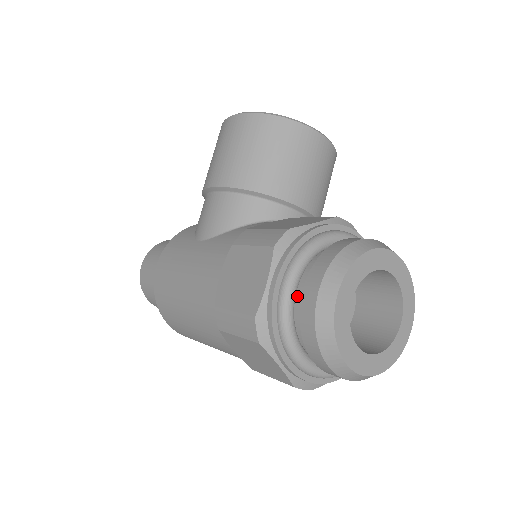
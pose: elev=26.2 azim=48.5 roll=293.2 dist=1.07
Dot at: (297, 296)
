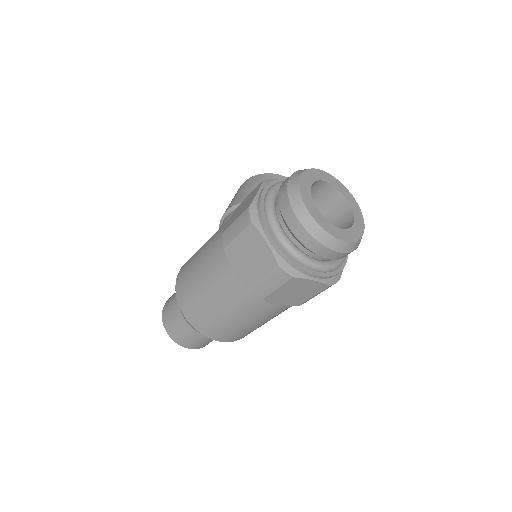
Dot at: occluded
